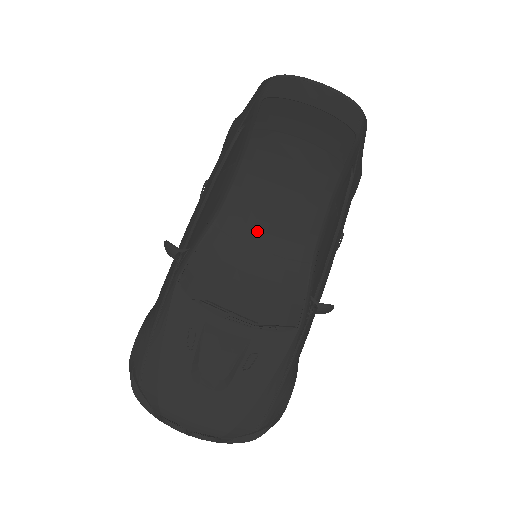
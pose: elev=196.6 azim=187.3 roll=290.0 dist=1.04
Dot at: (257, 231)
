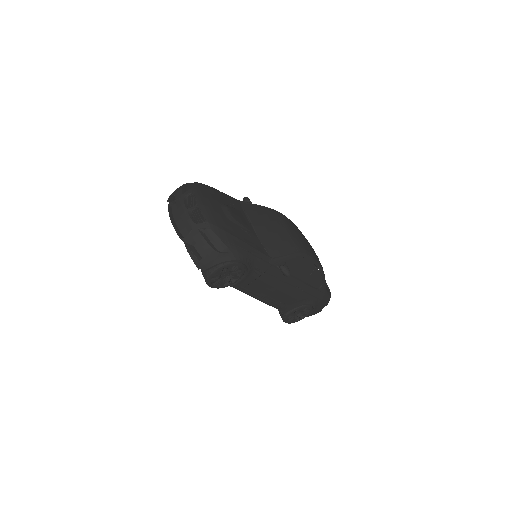
Dot at: (288, 226)
